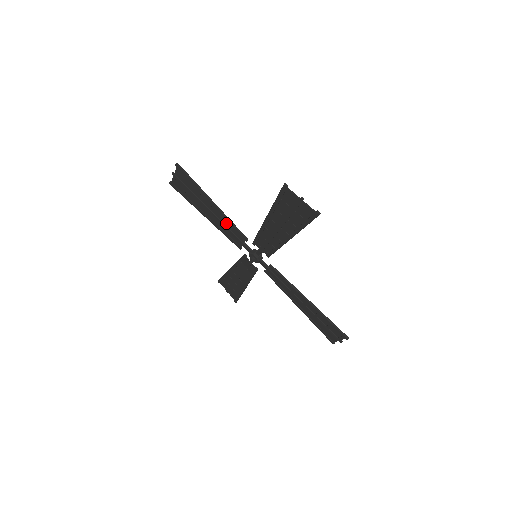
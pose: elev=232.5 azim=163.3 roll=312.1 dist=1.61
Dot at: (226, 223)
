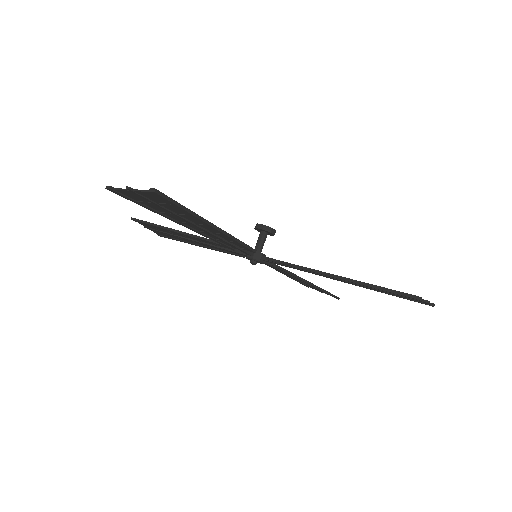
Dot at: (206, 242)
